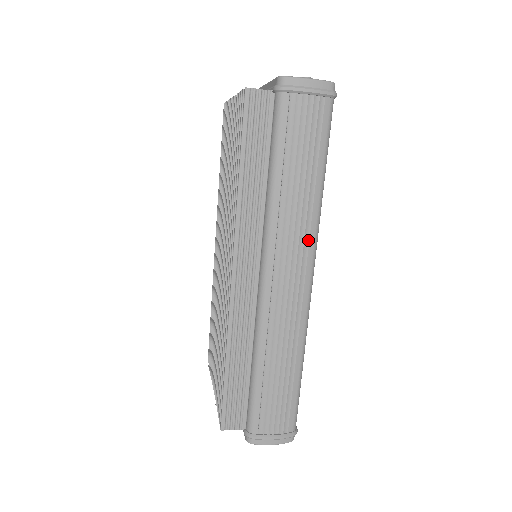
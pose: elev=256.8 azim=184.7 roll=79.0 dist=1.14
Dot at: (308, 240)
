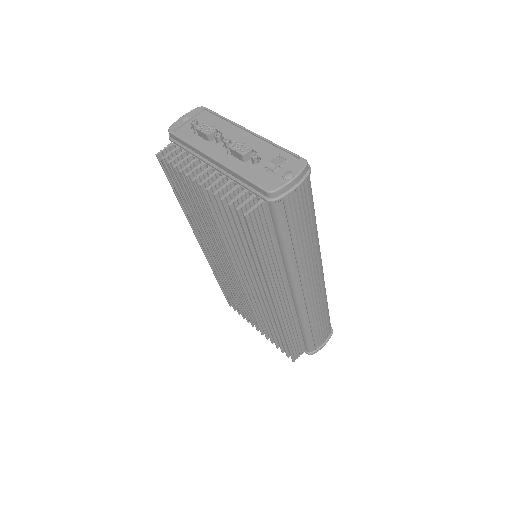
Dot at: (317, 258)
